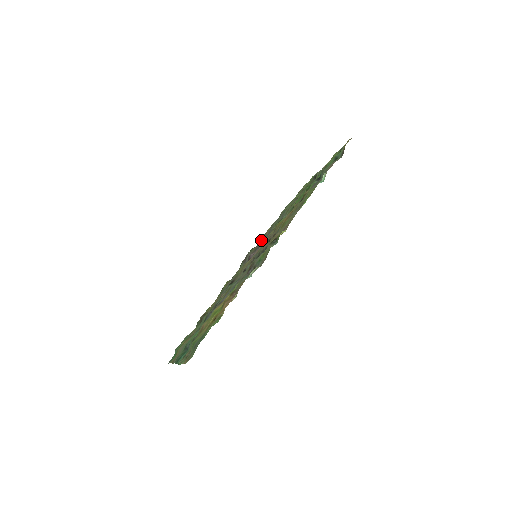
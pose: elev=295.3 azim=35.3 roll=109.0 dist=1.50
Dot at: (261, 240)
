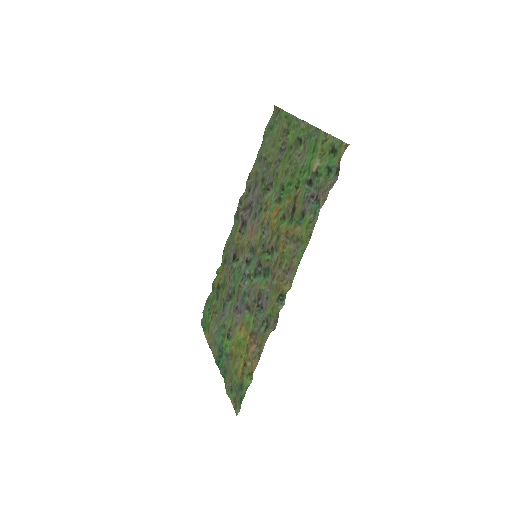
Dot at: (248, 189)
